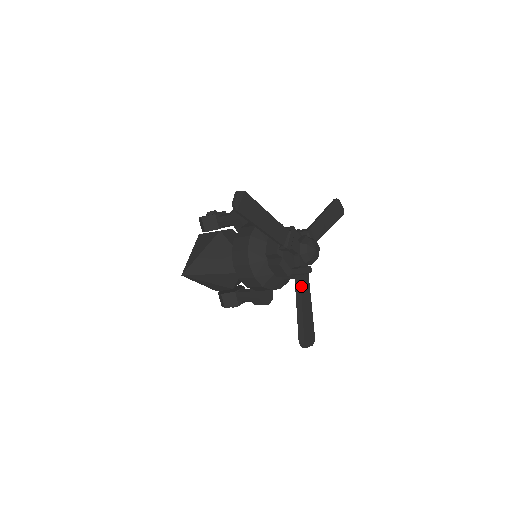
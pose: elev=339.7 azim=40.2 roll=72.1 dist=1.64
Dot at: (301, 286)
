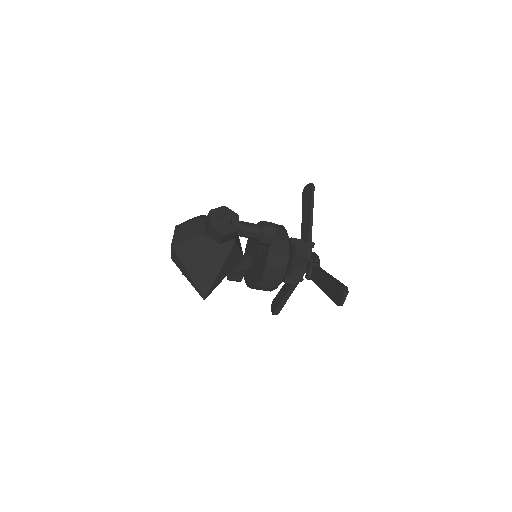
Dot at: occluded
